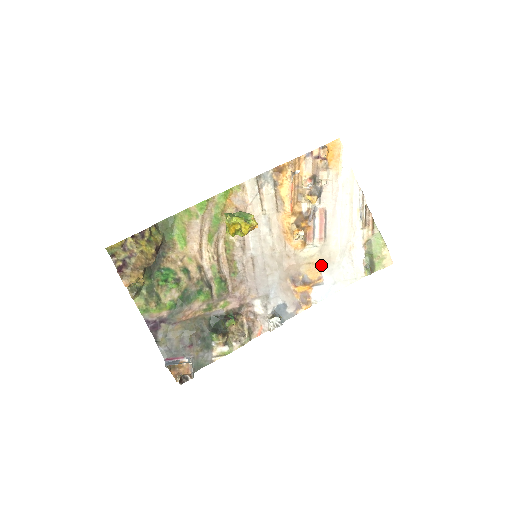
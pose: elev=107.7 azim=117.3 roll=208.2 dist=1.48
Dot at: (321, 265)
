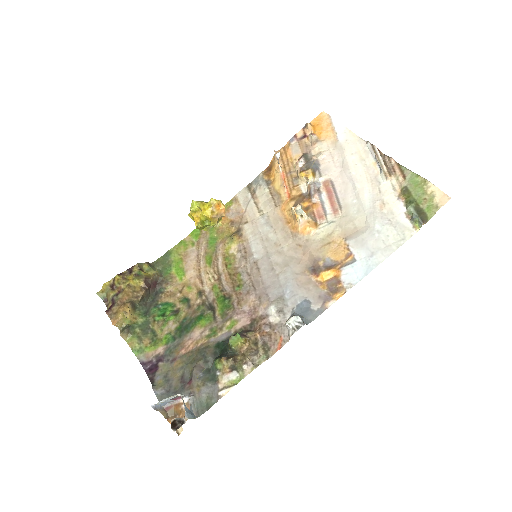
Dot at: (346, 240)
